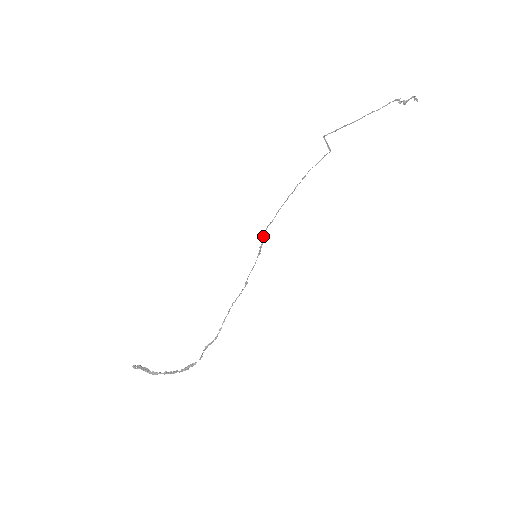
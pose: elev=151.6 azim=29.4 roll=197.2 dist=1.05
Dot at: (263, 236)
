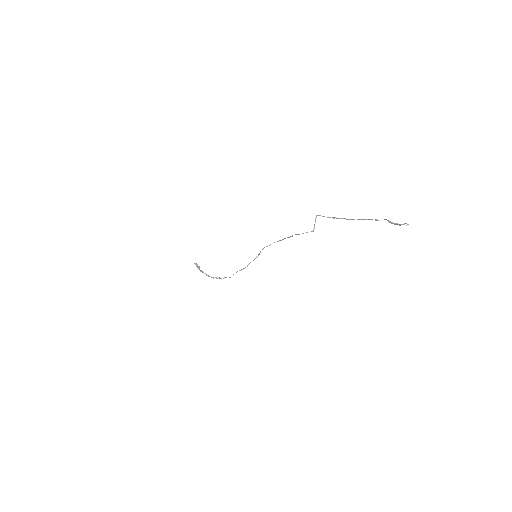
Dot at: occluded
